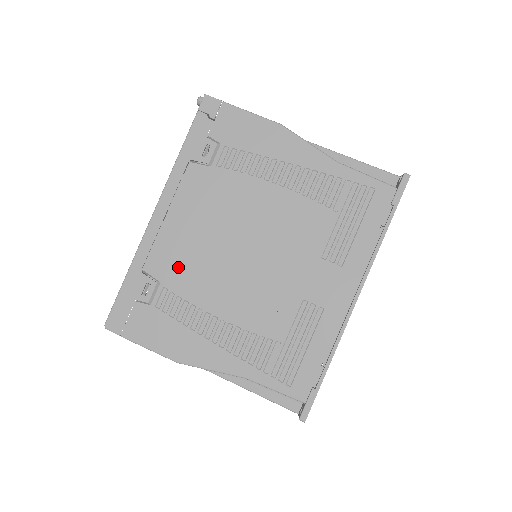
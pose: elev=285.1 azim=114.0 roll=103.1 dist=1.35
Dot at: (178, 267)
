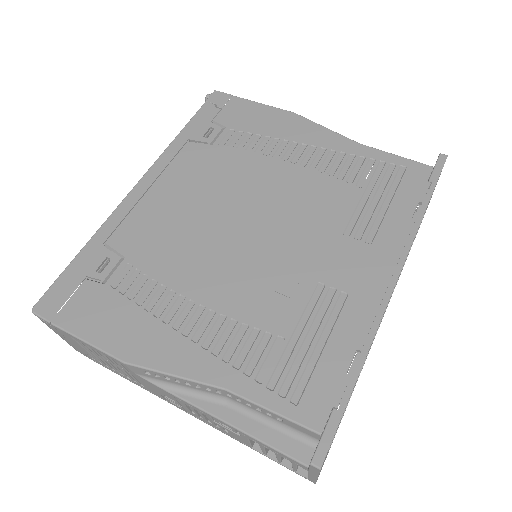
Dot at: (152, 241)
